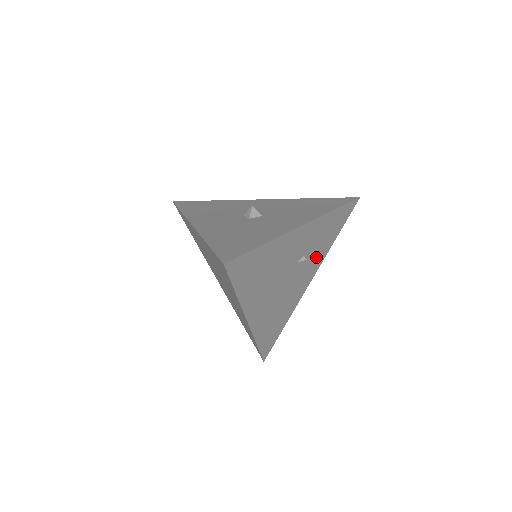
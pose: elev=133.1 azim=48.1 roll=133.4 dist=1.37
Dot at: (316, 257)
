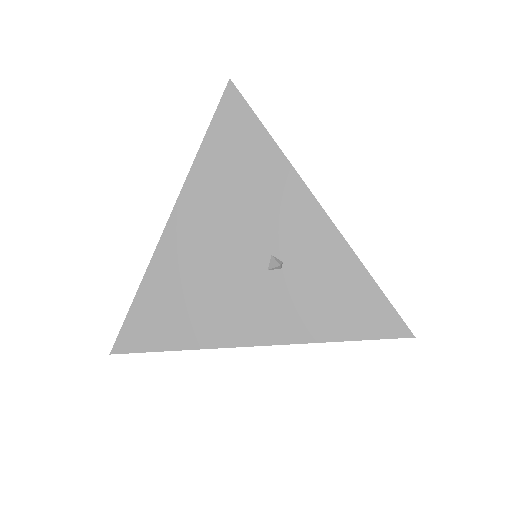
Dot at: (292, 310)
